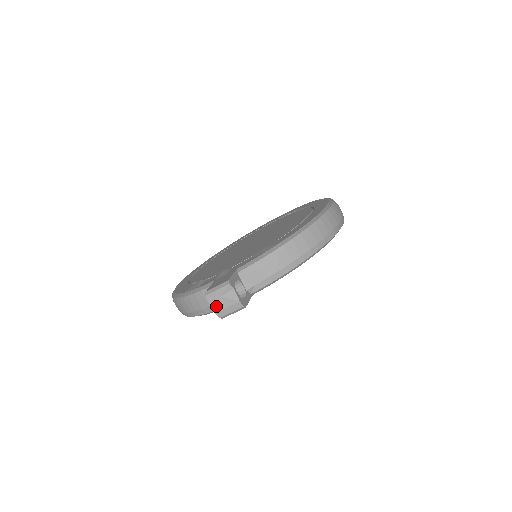
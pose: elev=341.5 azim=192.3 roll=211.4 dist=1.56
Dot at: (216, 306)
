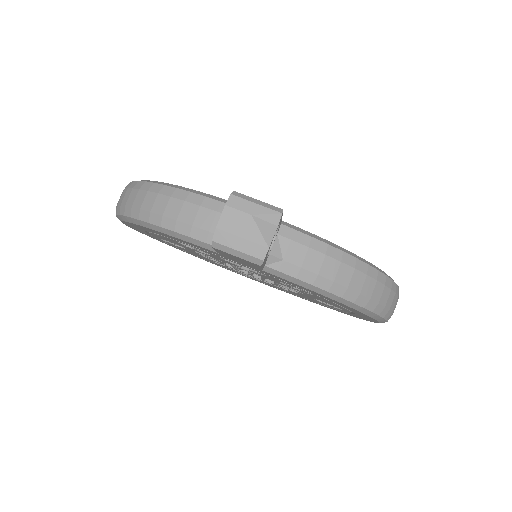
Dot at: (230, 220)
